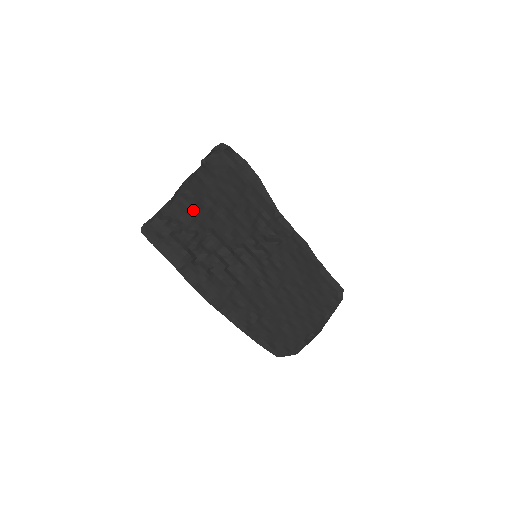
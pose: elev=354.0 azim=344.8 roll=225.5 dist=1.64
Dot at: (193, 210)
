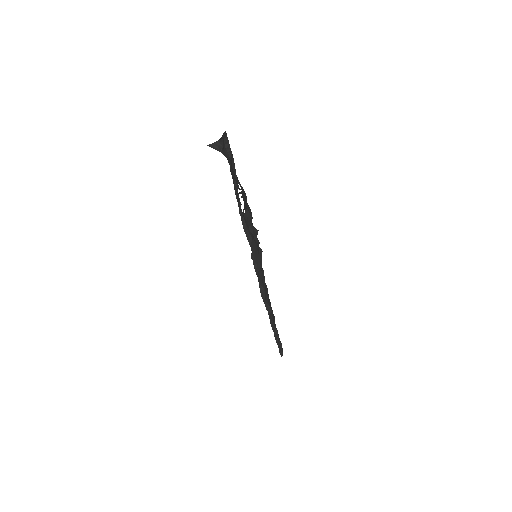
Dot at: occluded
